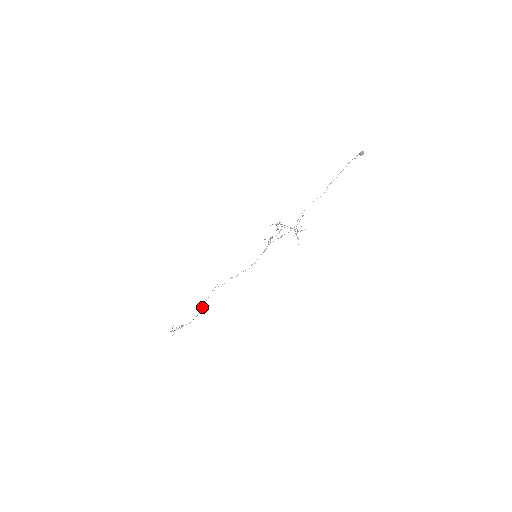
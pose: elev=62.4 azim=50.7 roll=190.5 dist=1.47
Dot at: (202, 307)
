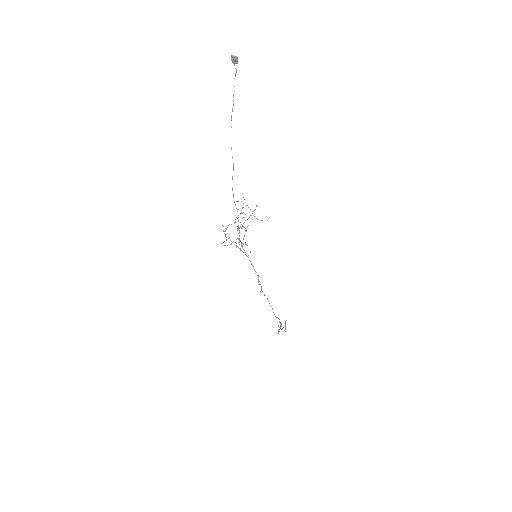
Dot at: occluded
